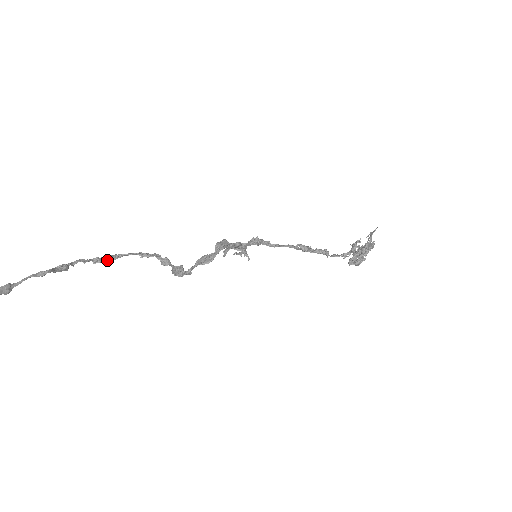
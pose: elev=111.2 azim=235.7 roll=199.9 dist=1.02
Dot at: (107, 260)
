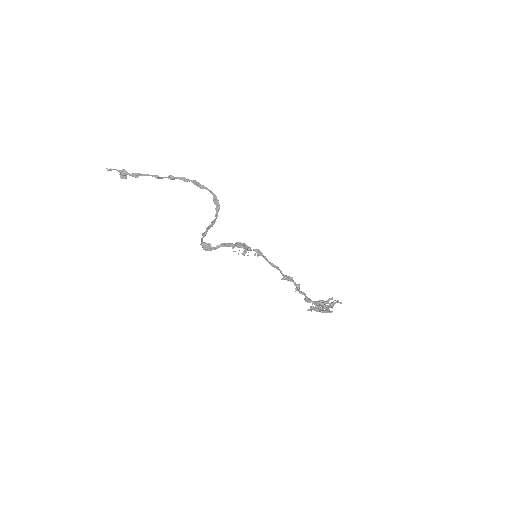
Dot at: (198, 186)
